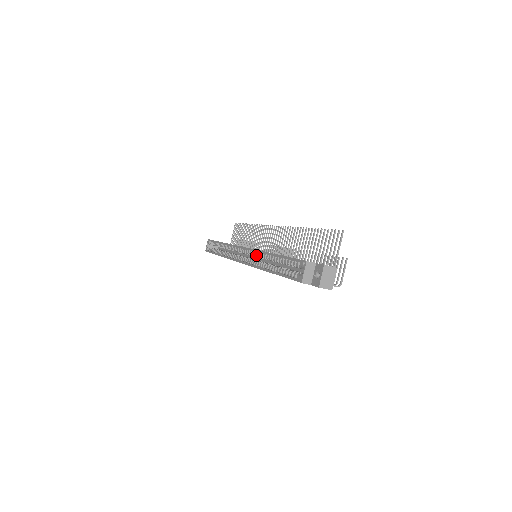
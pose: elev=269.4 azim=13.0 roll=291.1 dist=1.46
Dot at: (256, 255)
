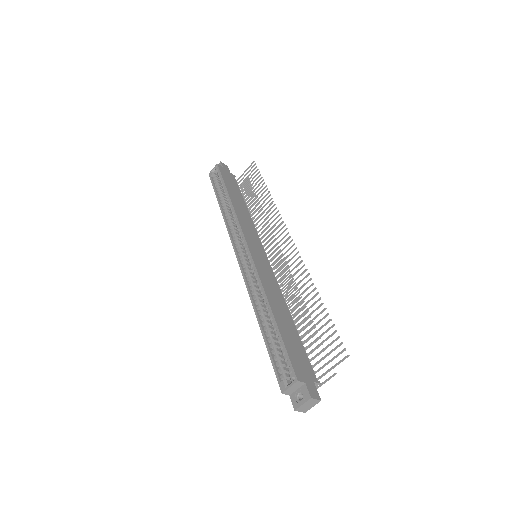
Dot at: (256, 278)
